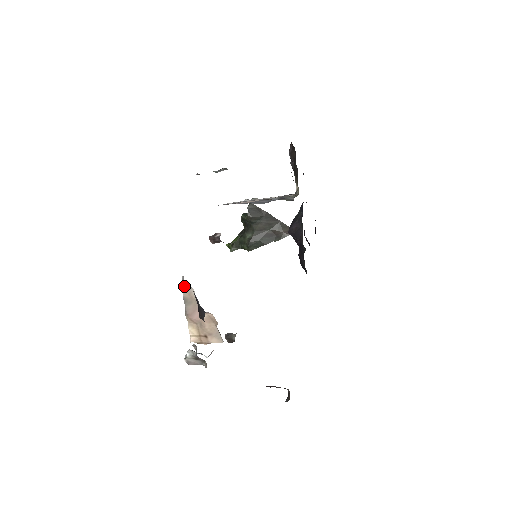
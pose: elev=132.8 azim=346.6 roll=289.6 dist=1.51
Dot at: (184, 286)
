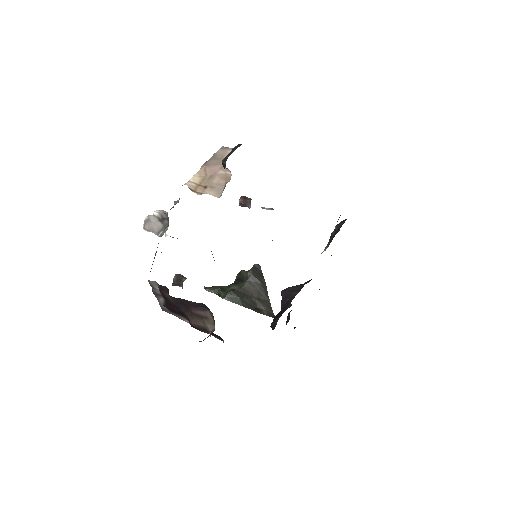
Dot at: occluded
